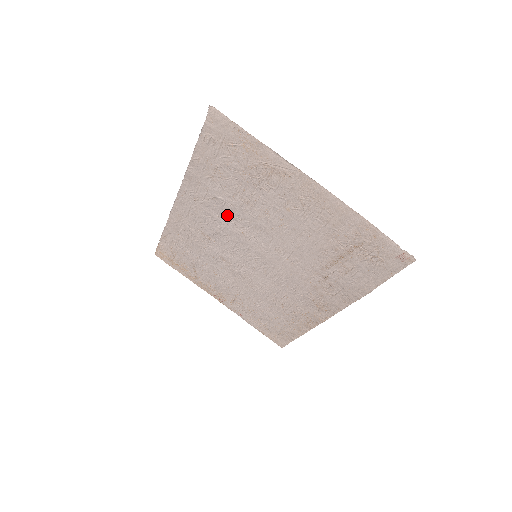
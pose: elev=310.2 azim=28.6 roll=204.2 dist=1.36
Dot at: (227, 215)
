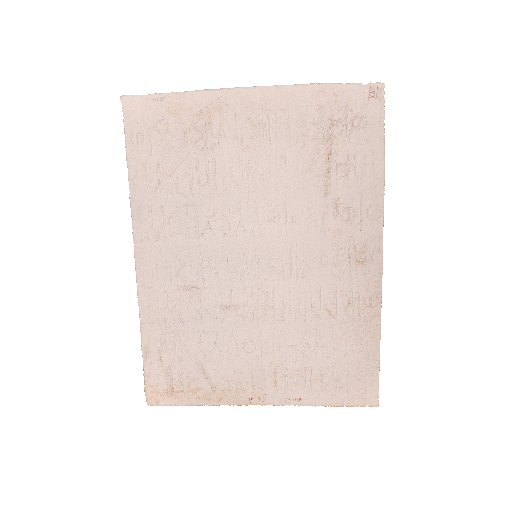
Dot at: (197, 225)
